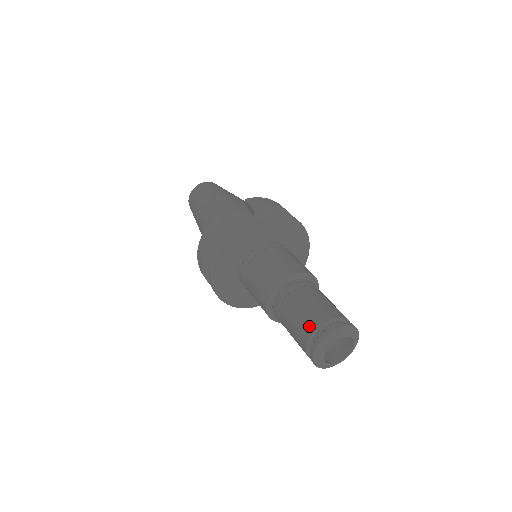
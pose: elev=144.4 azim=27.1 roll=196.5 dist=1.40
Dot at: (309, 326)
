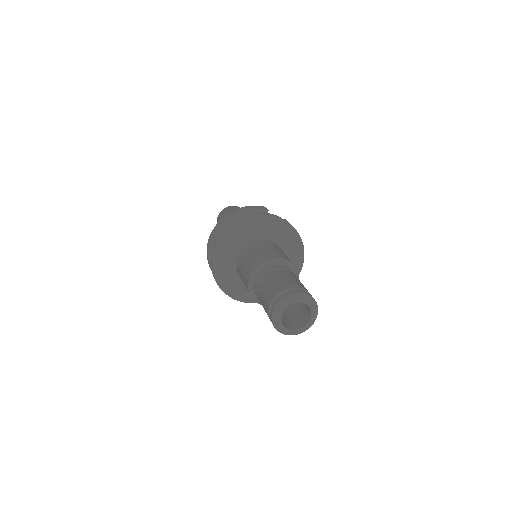
Dot at: (292, 284)
